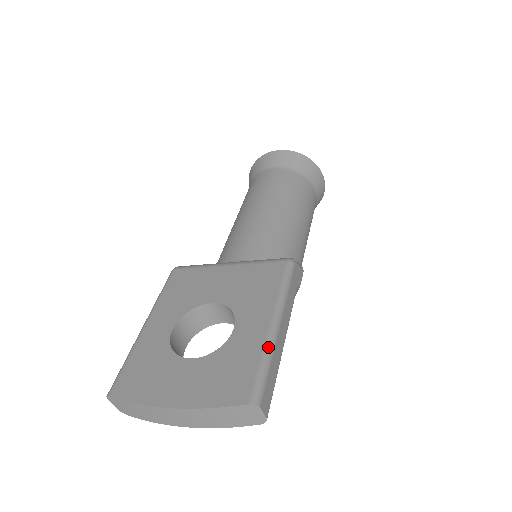
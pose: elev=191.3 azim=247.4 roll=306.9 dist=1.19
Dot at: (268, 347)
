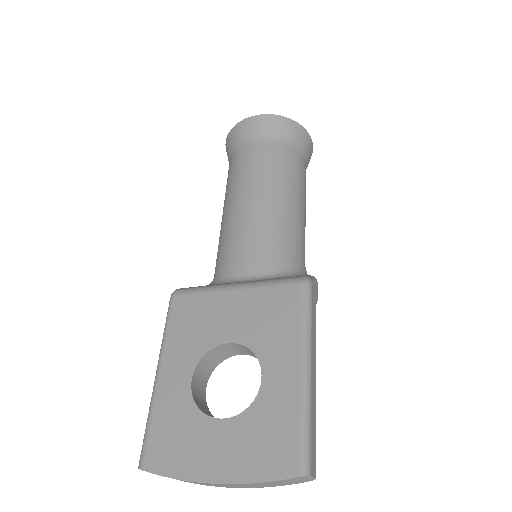
Dot at: (305, 402)
